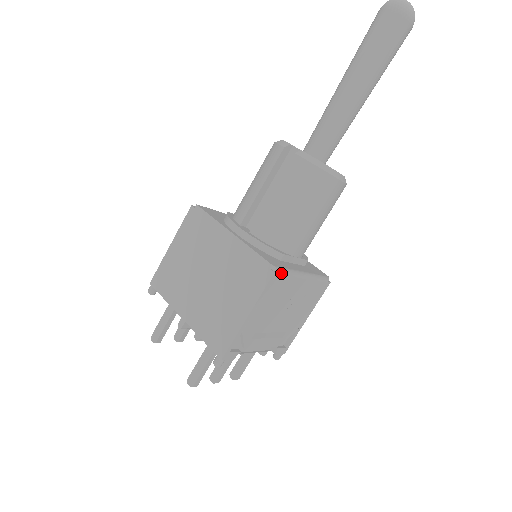
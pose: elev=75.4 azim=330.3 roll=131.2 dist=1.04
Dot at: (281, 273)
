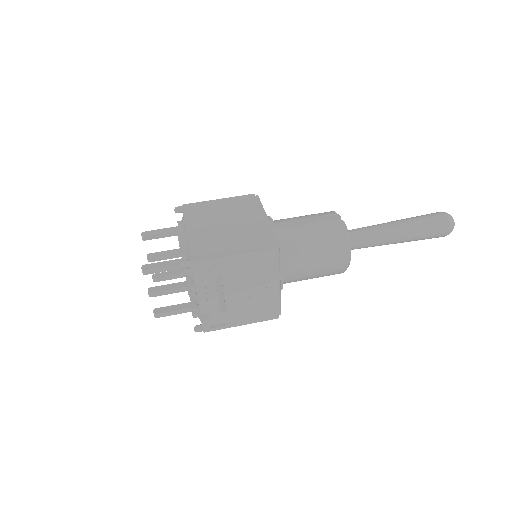
Dot at: (278, 255)
